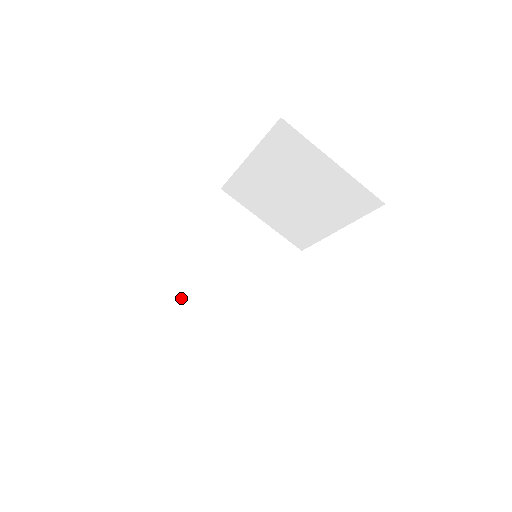
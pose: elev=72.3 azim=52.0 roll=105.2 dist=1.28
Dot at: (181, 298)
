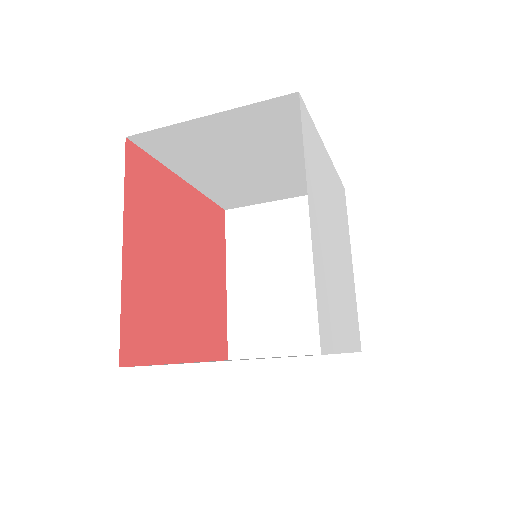
Dot at: (243, 194)
